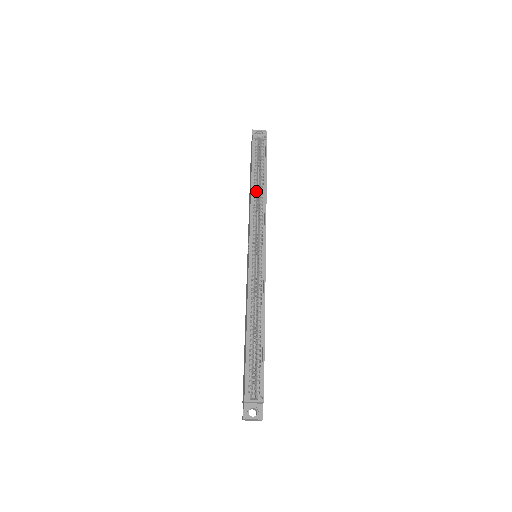
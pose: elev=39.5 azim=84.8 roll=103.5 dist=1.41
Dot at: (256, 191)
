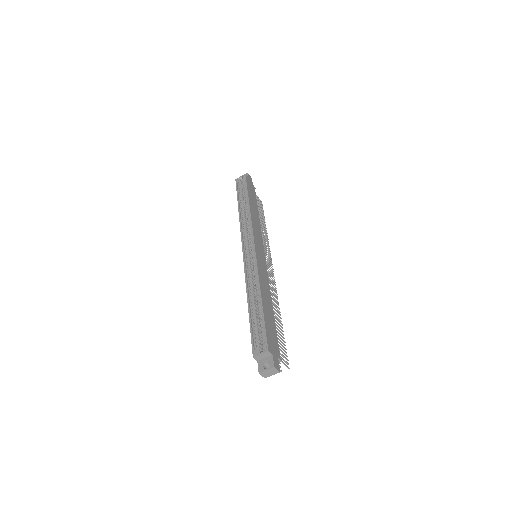
Dot at: (244, 213)
